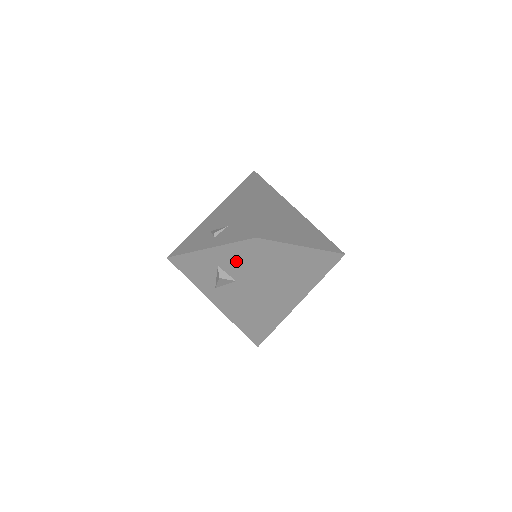
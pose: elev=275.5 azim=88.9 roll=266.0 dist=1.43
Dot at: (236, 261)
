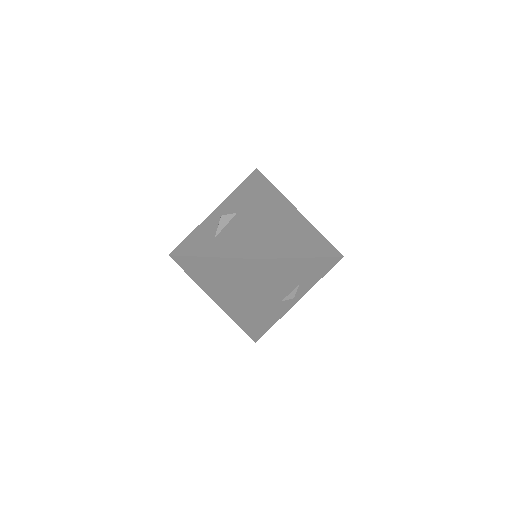
Dot at: (239, 197)
